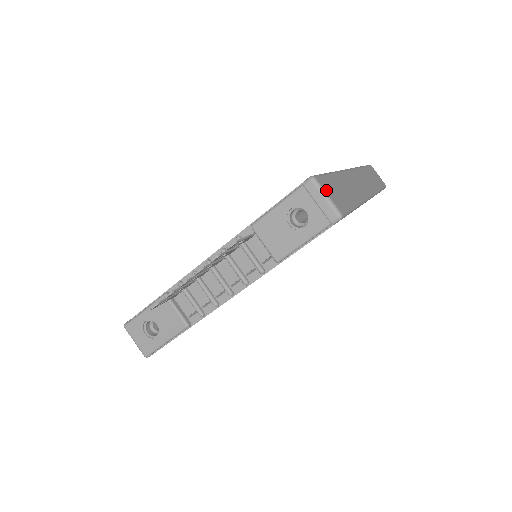
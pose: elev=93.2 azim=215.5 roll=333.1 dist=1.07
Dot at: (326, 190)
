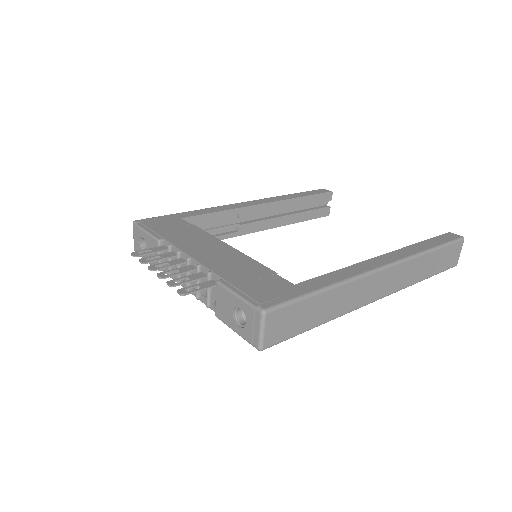
Dot at: (269, 325)
